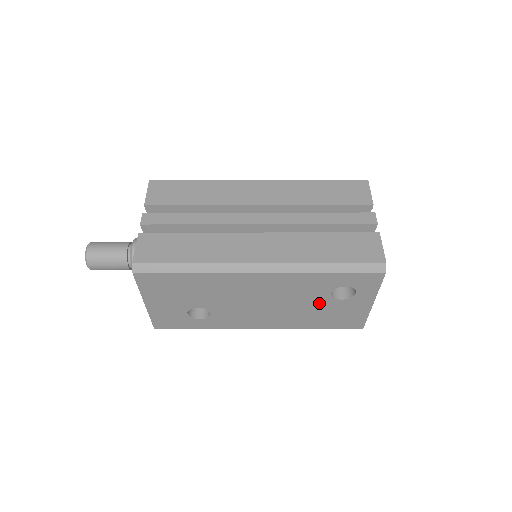
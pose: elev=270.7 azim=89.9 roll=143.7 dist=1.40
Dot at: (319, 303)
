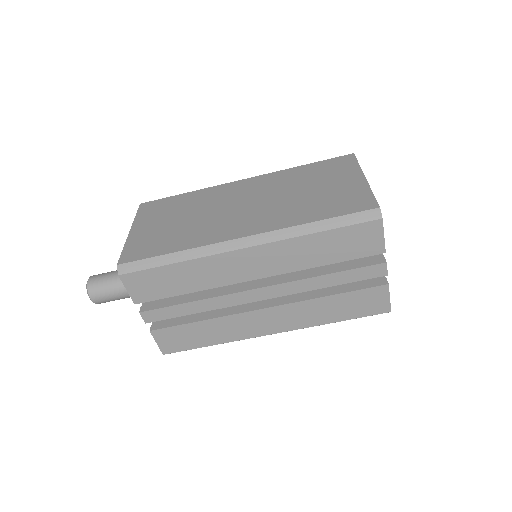
Dot at: occluded
